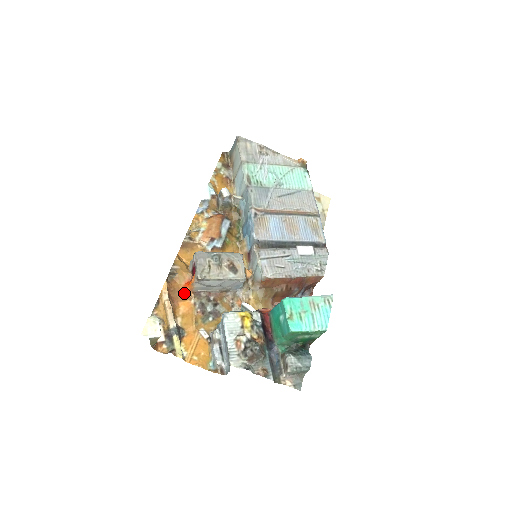
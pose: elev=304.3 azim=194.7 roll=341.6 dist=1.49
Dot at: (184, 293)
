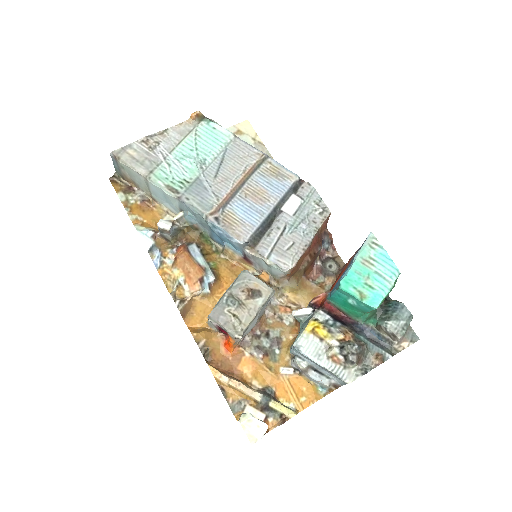
Dot at: (232, 355)
